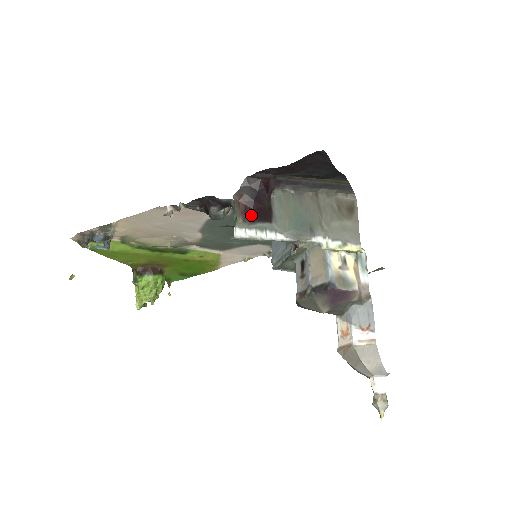
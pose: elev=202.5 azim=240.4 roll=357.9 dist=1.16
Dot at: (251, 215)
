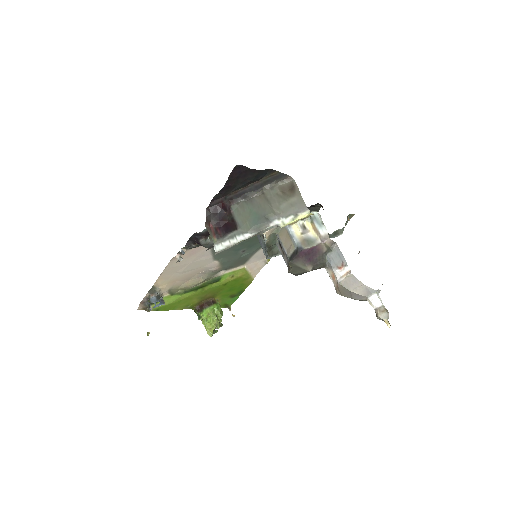
Dot at: (221, 232)
